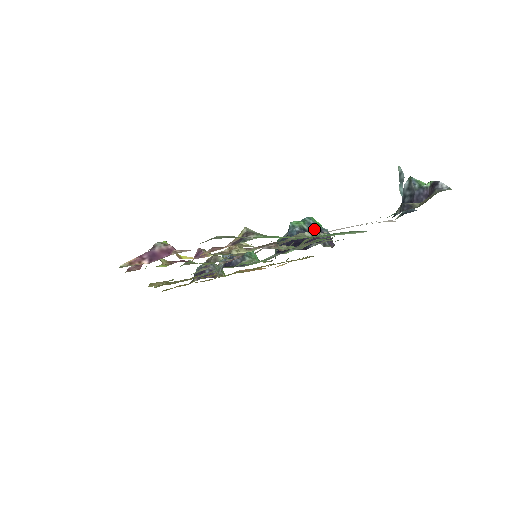
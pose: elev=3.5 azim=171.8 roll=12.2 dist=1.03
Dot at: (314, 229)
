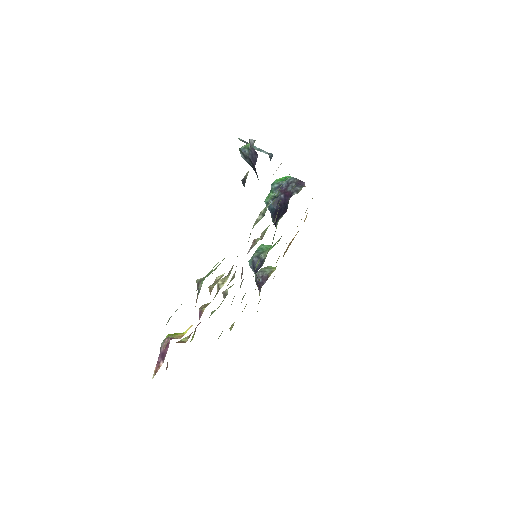
Dot at: (282, 188)
